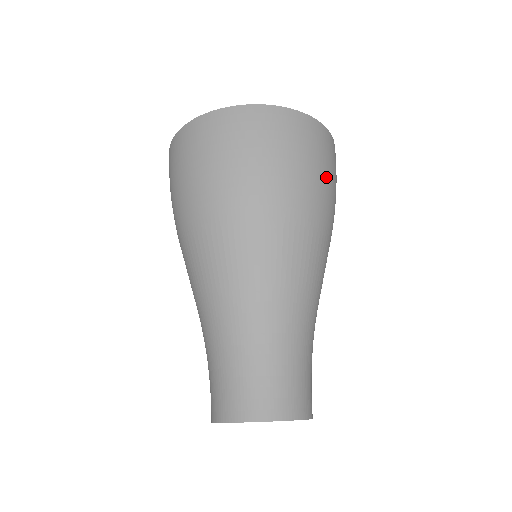
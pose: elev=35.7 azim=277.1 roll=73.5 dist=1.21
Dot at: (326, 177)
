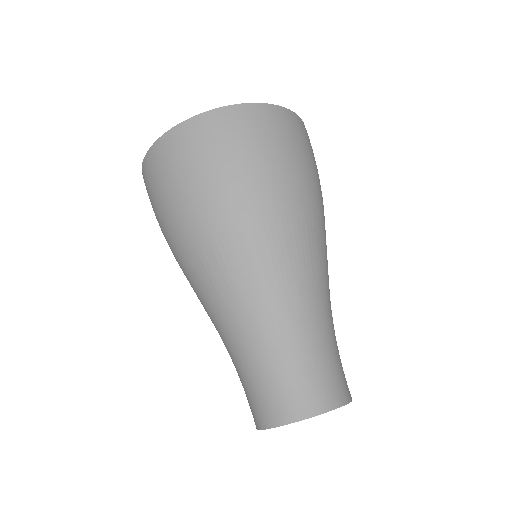
Dot at: (261, 159)
